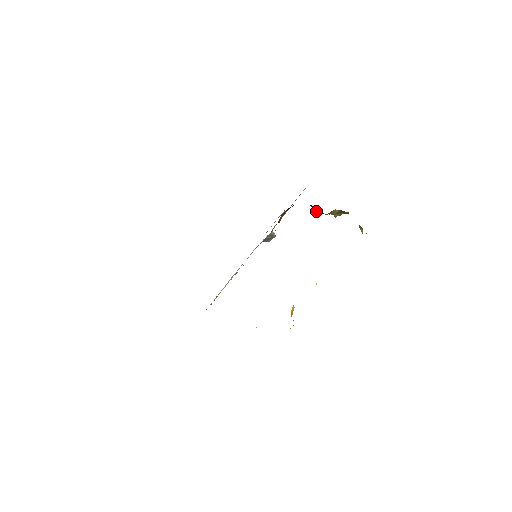
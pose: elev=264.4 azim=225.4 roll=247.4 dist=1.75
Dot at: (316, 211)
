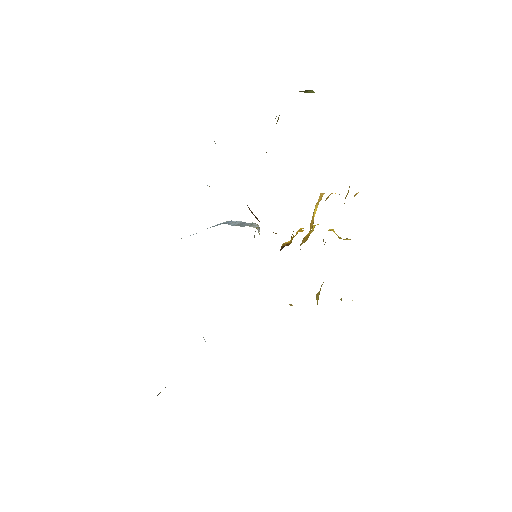
Dot at: occluded
